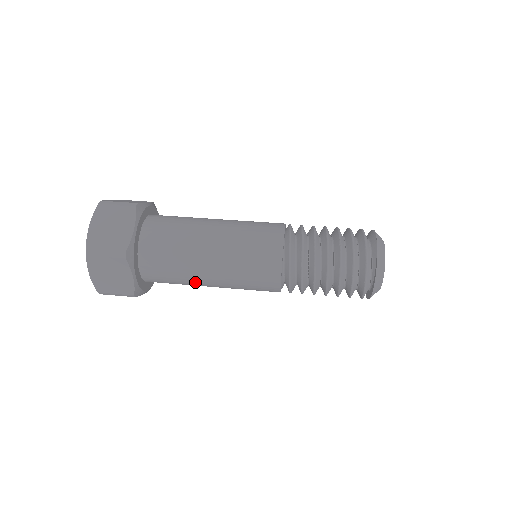
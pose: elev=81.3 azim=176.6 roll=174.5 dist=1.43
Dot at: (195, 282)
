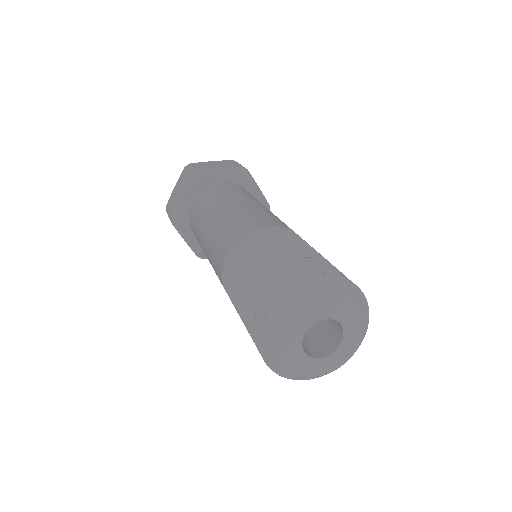
Dot at: occluded
